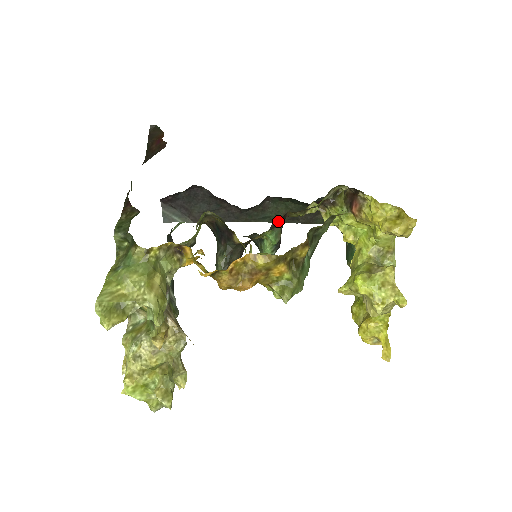
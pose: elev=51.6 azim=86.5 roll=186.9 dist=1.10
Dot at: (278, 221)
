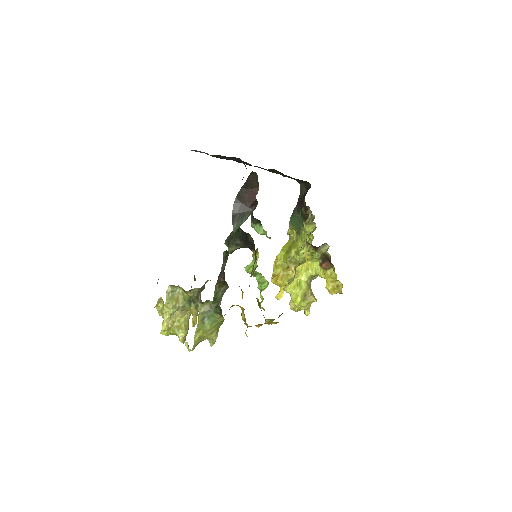
Dot at: occluded
